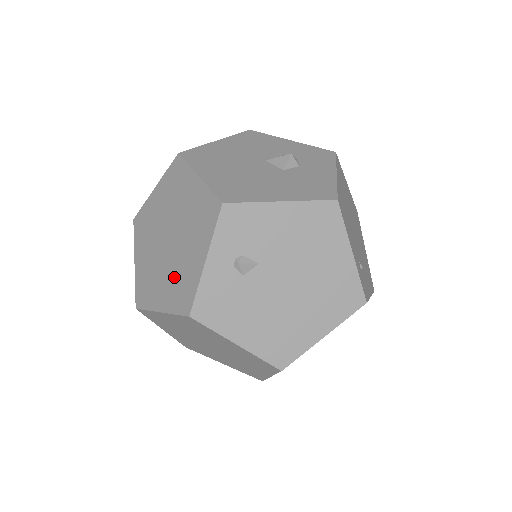
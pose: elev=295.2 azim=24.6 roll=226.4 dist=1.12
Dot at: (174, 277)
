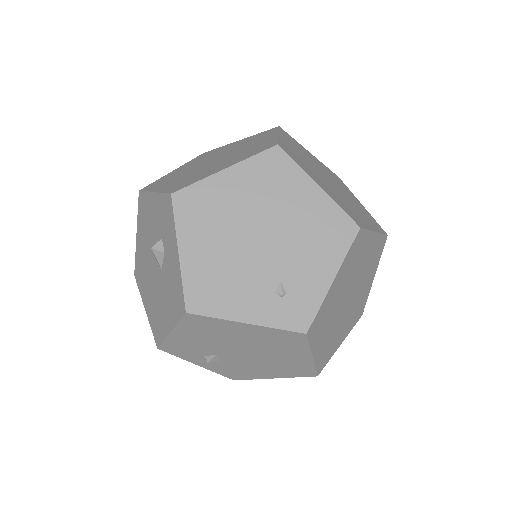
Dot at: occluded
